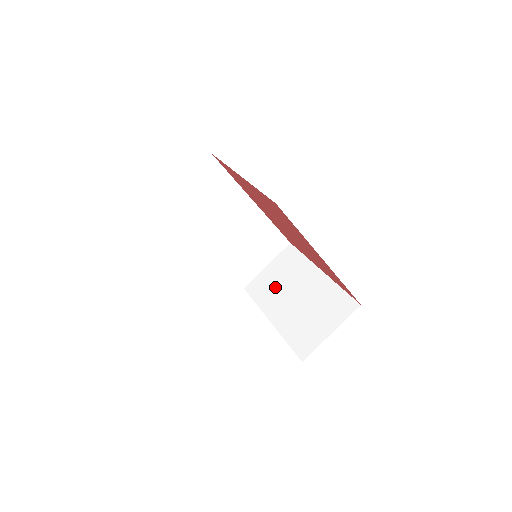
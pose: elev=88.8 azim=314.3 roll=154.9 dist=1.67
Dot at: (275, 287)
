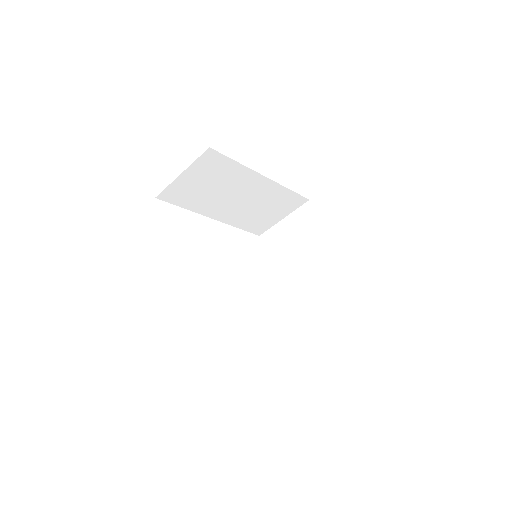
Dot at: (286, 250)
